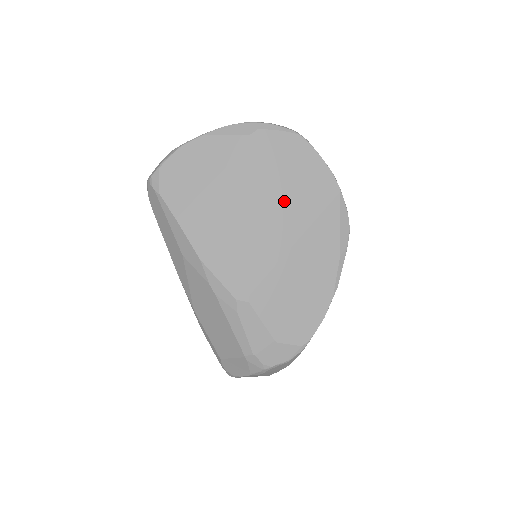
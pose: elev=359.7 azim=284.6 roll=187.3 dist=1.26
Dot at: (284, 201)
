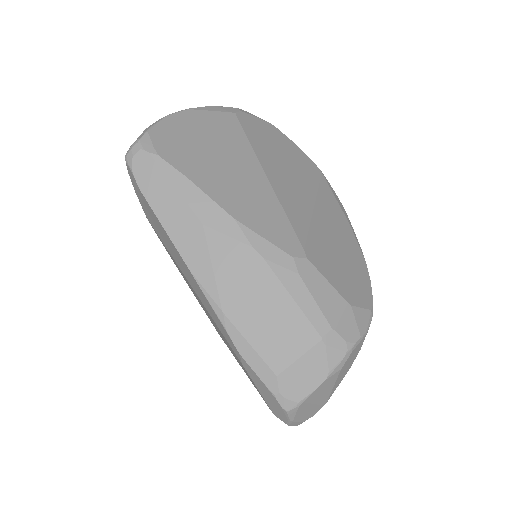
Dot at: (287, 170)
